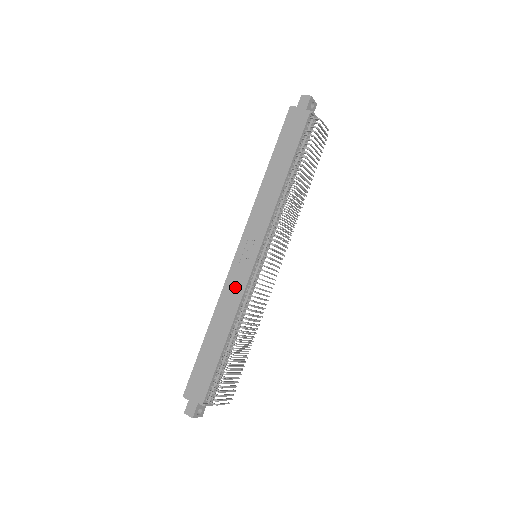
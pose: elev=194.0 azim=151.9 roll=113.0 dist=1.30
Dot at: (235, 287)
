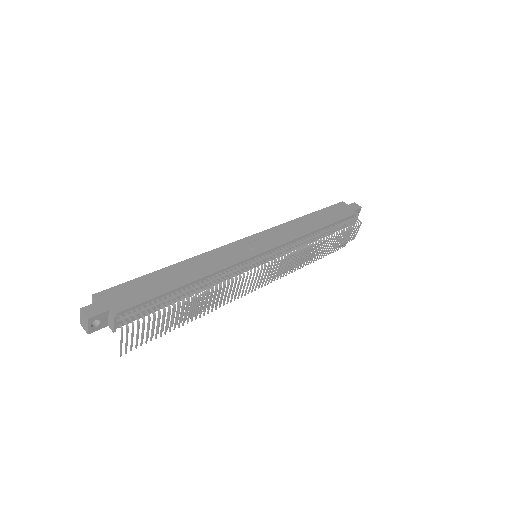
Dot at: (227, 256)
